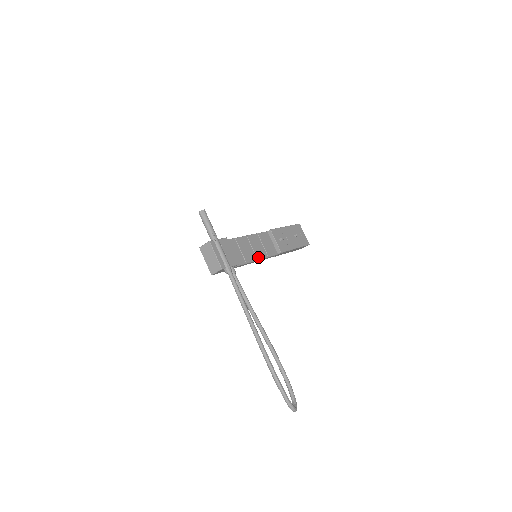
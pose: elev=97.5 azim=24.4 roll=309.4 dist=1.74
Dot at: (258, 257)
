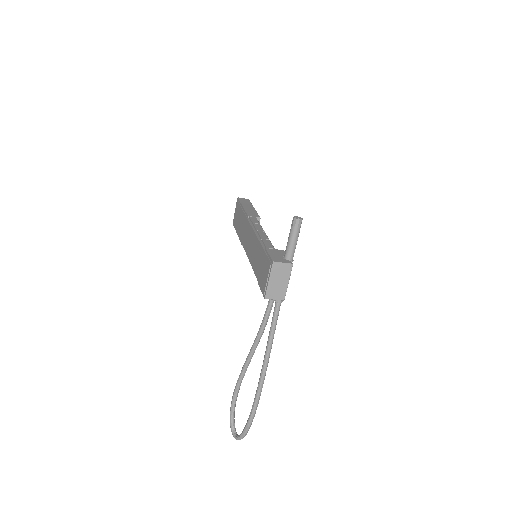
Dot at: occluded
